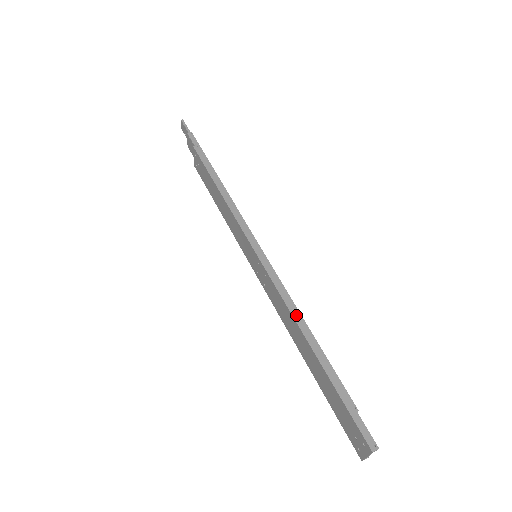
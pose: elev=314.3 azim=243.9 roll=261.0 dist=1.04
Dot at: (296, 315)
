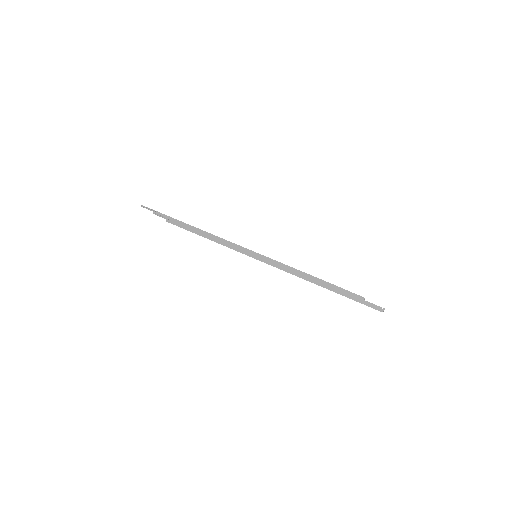
Dot at: (302, 276)
